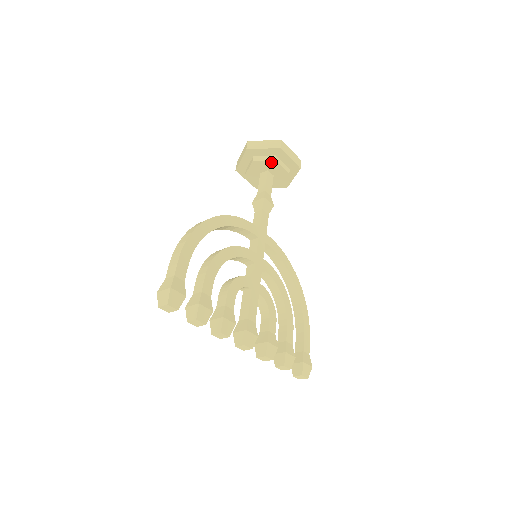
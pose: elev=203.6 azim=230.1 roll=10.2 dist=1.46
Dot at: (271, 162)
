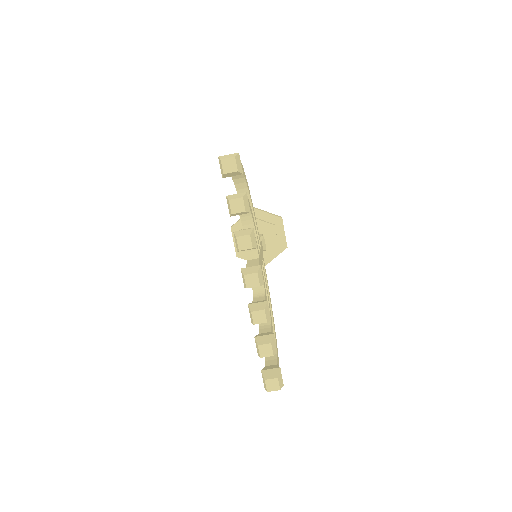
Dot at: (270, 226)
